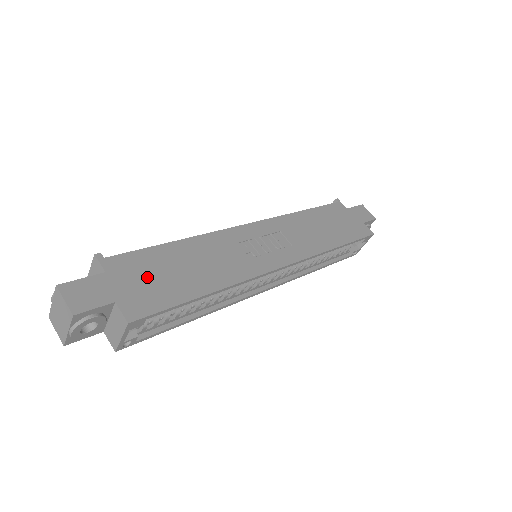
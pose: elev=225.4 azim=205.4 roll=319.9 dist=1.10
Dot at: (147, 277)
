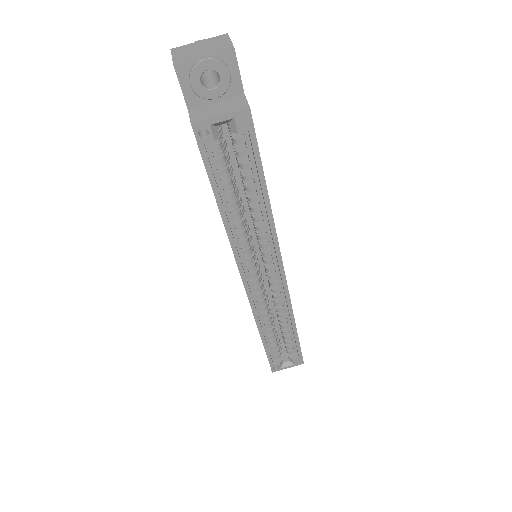
Dot at: occluded
